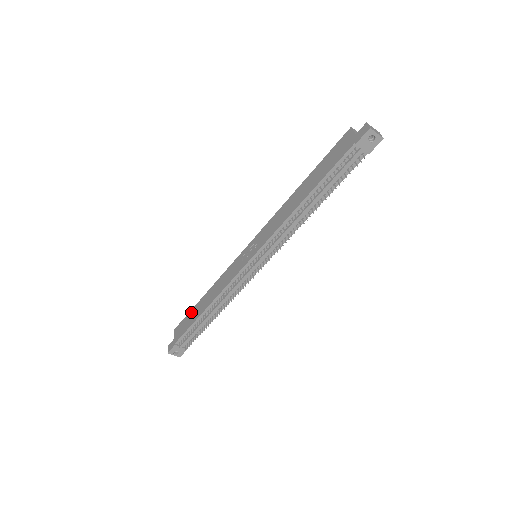
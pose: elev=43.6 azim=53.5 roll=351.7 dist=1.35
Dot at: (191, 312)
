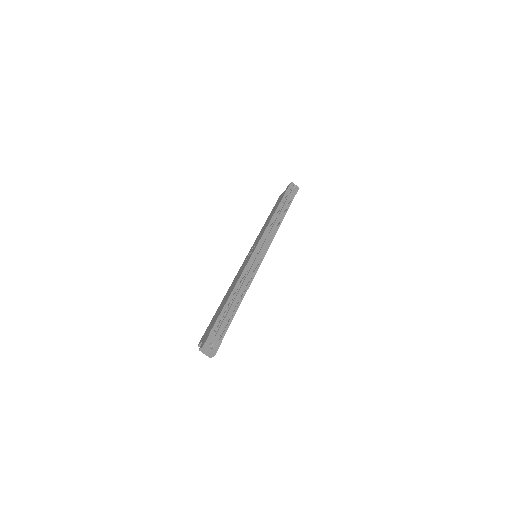
Dot at: (213, 317)
